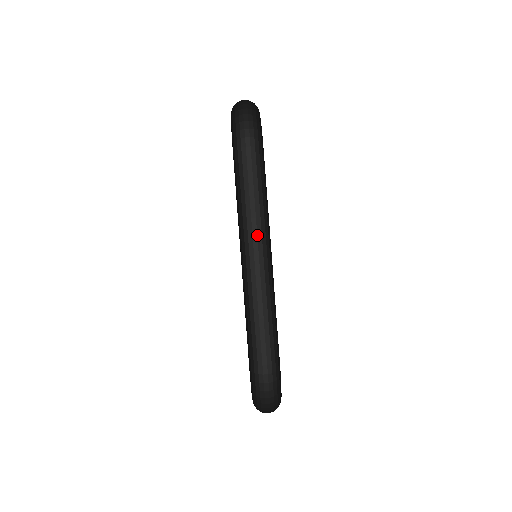
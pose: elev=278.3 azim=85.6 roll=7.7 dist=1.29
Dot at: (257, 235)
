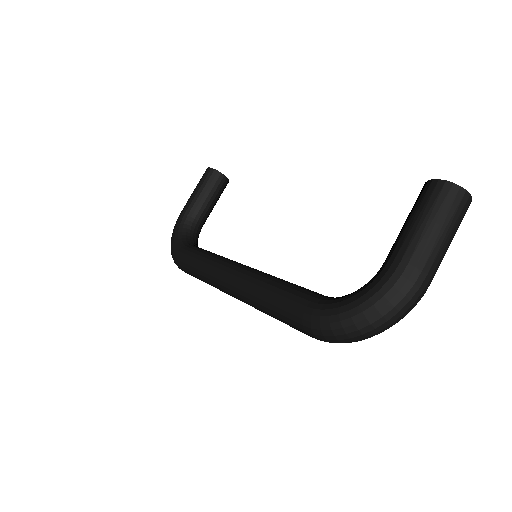
Dot at: occluded
